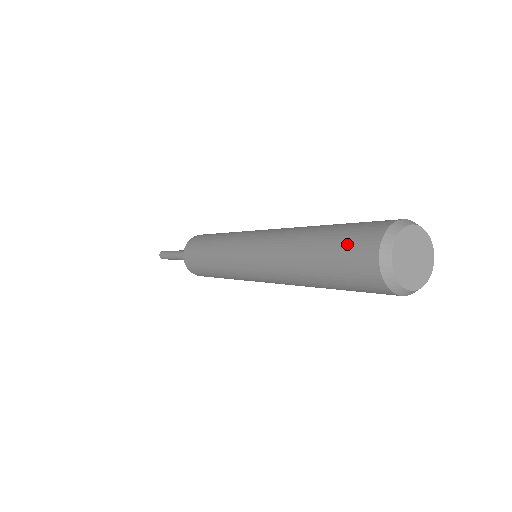
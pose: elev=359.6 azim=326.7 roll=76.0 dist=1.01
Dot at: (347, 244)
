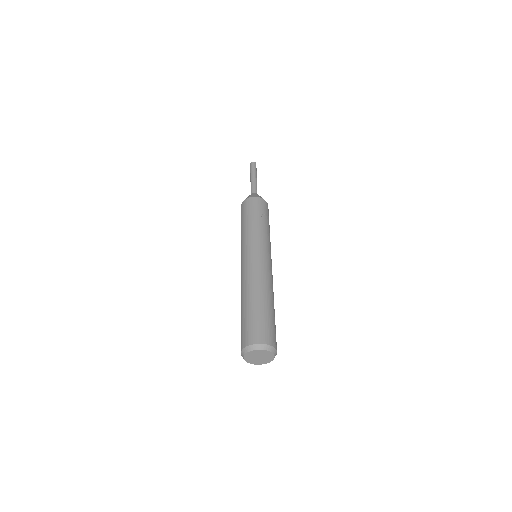
Dot at: occluded
